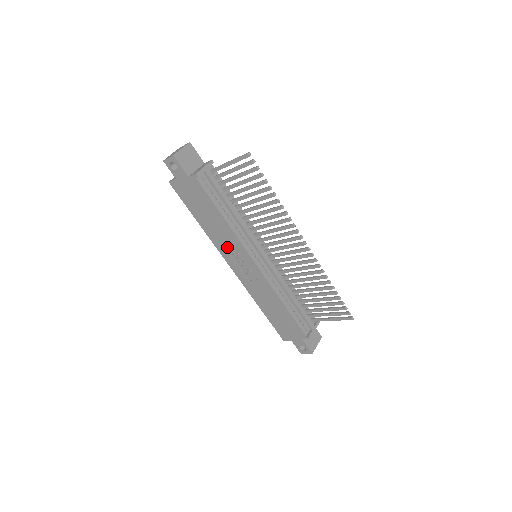
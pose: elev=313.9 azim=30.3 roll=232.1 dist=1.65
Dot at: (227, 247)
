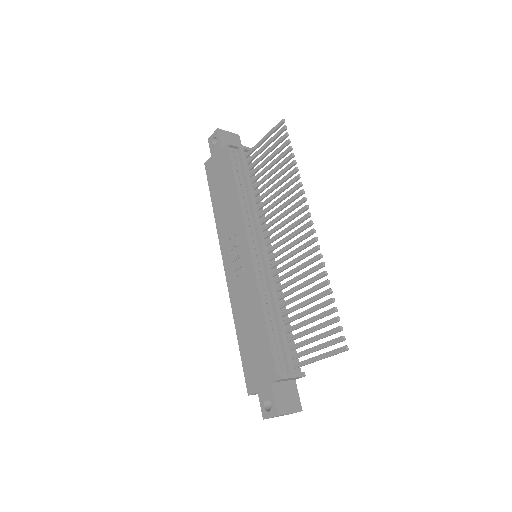
Dot at: (229, 233)
